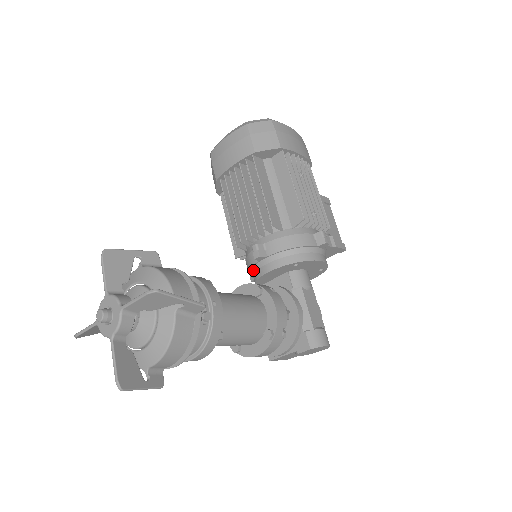
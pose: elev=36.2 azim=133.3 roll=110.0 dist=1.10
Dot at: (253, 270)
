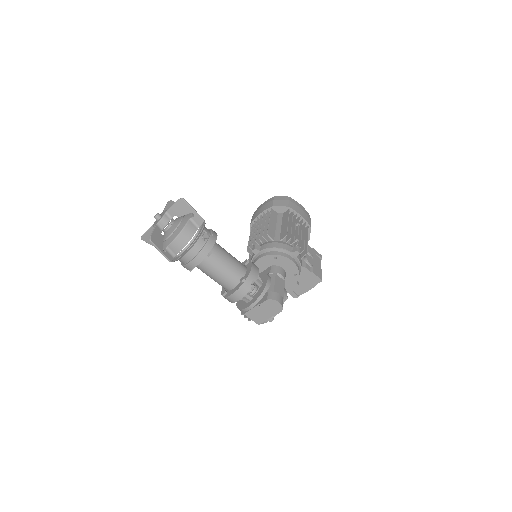
Dot at: occluded
